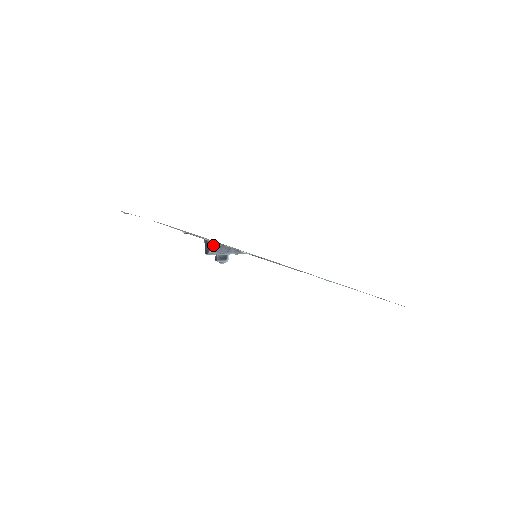
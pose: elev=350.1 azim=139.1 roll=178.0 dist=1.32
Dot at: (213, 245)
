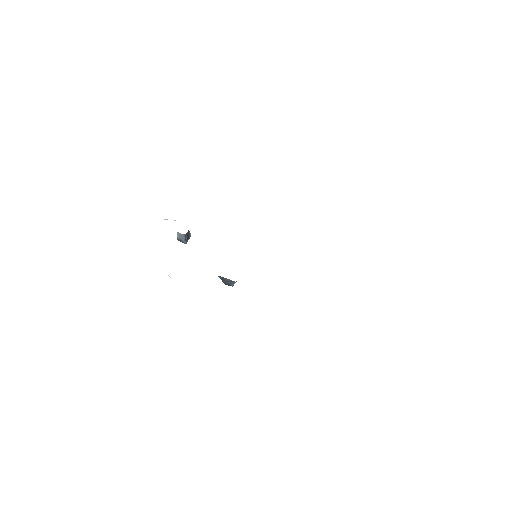
Dot at: occluded
